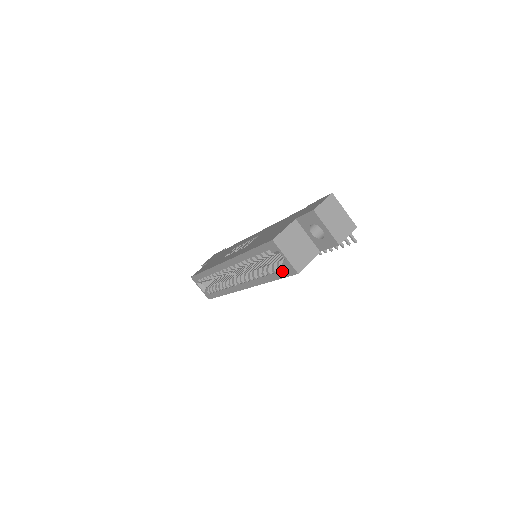
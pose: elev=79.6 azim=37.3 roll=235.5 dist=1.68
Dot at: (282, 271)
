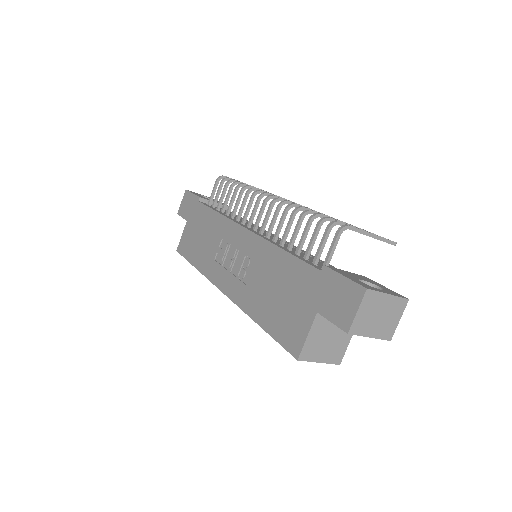
Dot at: occluded
